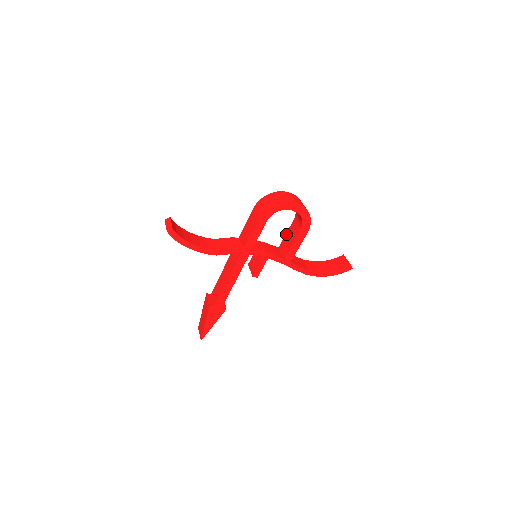
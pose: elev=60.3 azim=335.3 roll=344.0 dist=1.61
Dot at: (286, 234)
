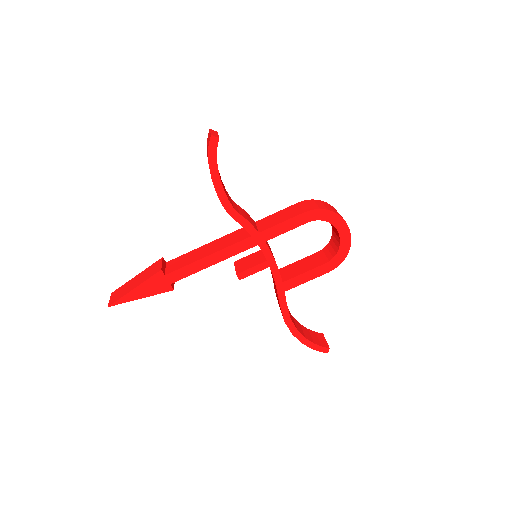
Dot at: (299, 261)
